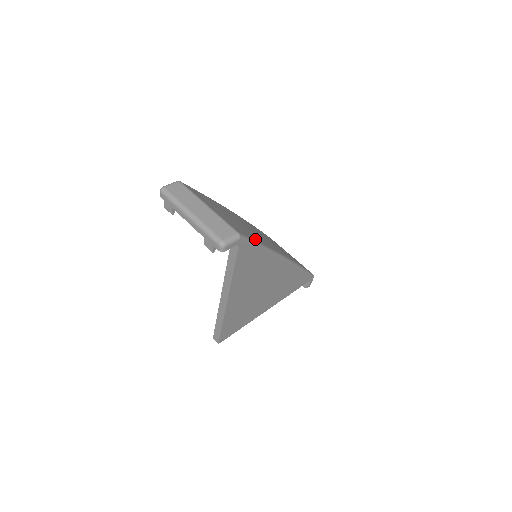
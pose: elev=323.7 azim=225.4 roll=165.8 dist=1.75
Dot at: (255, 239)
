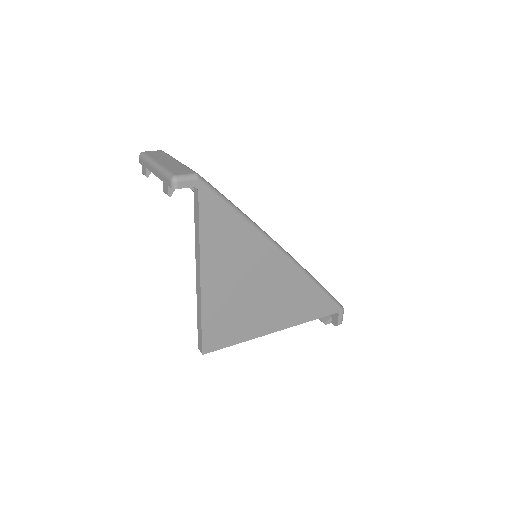
Dot at: occluded
